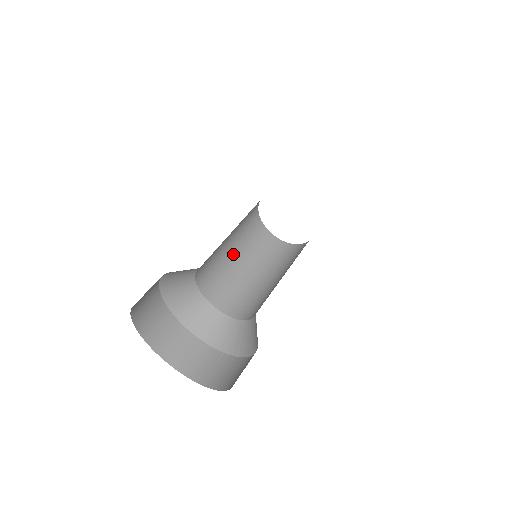
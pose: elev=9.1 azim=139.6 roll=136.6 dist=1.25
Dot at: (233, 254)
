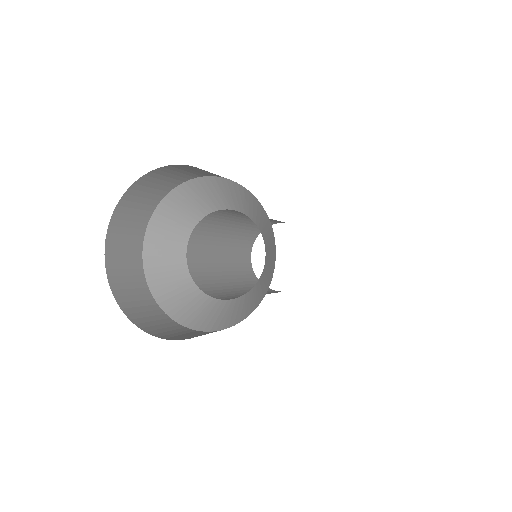
Dot at: (223, 251)
